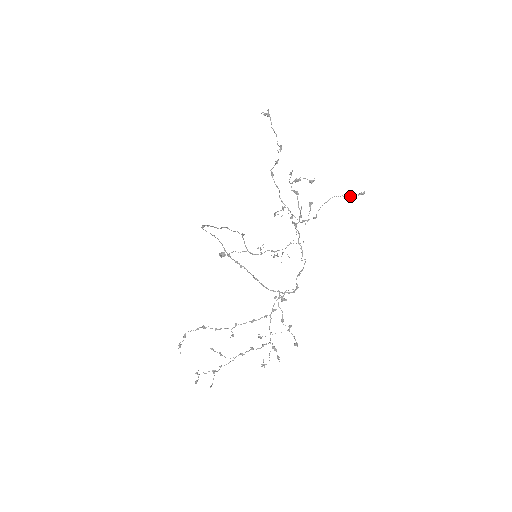
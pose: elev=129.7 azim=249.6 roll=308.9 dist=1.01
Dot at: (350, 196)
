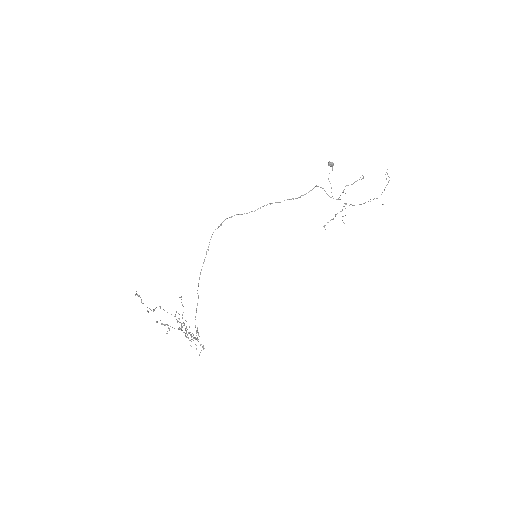
Dot at: occluded
